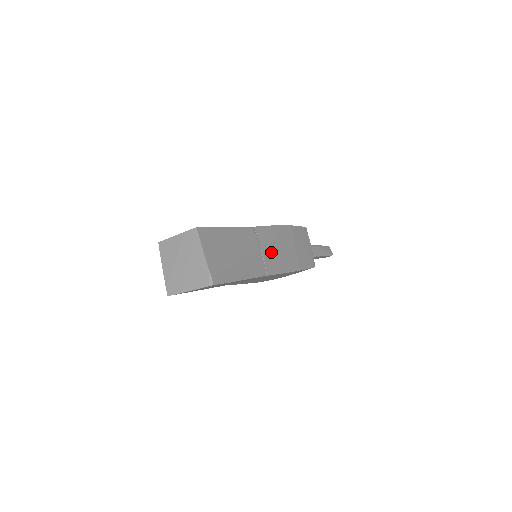
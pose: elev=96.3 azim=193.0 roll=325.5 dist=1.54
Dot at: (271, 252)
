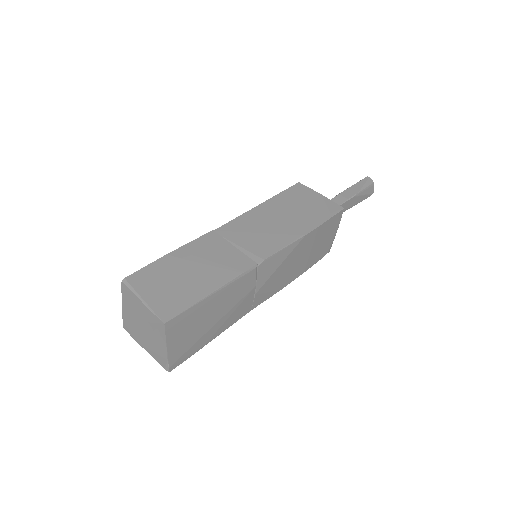
Dot at: (270, 281)
